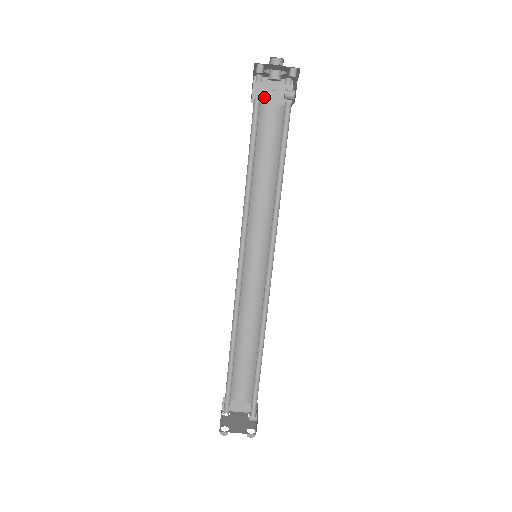
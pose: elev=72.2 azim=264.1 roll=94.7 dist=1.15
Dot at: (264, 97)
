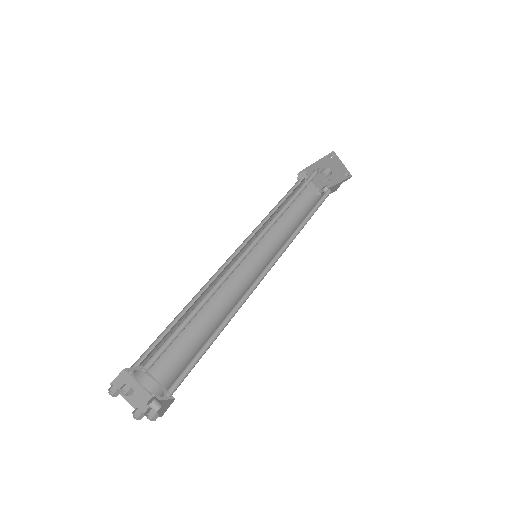
Dot at: occluded
